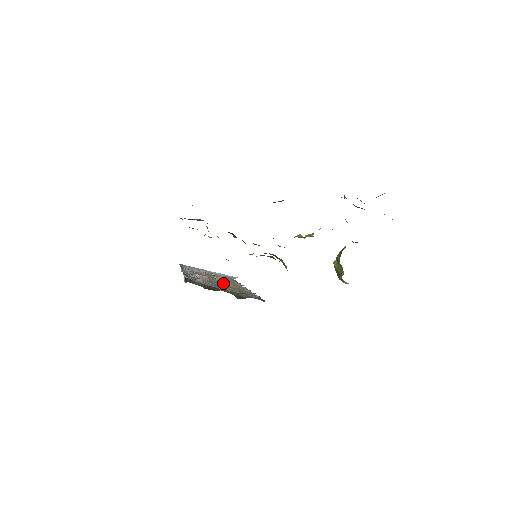
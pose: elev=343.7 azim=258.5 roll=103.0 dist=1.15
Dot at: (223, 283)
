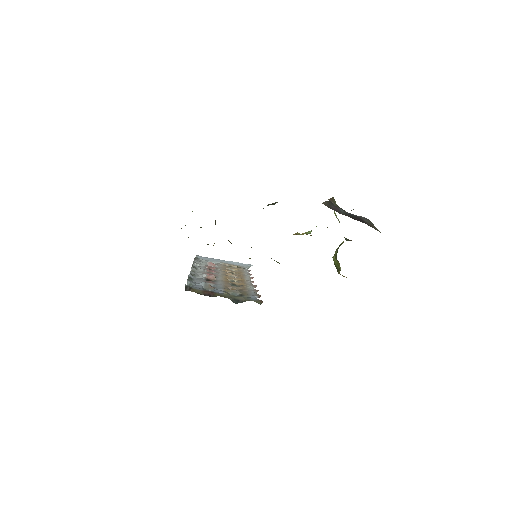
Dot at: (231, 279)
